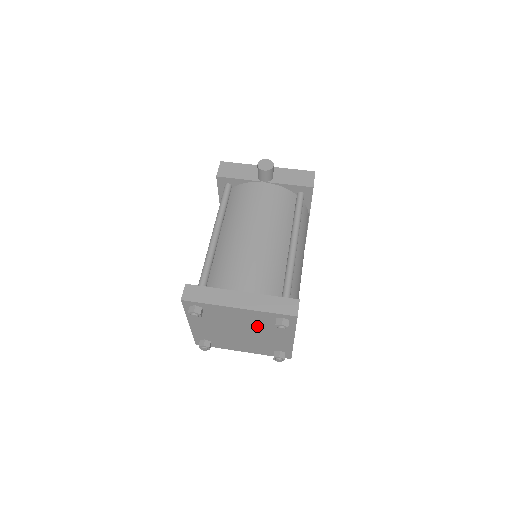
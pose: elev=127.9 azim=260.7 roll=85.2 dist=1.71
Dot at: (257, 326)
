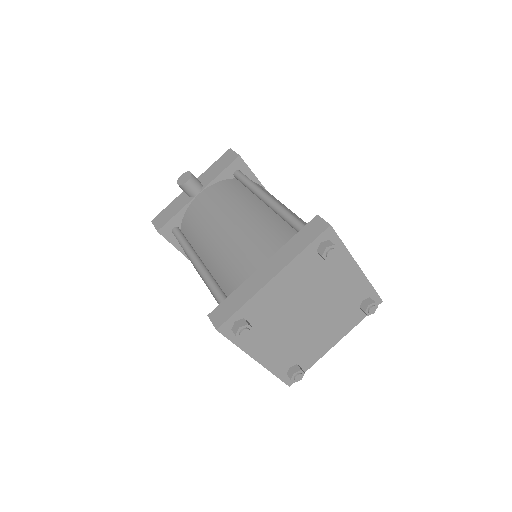
Dot at: (312, 286)
